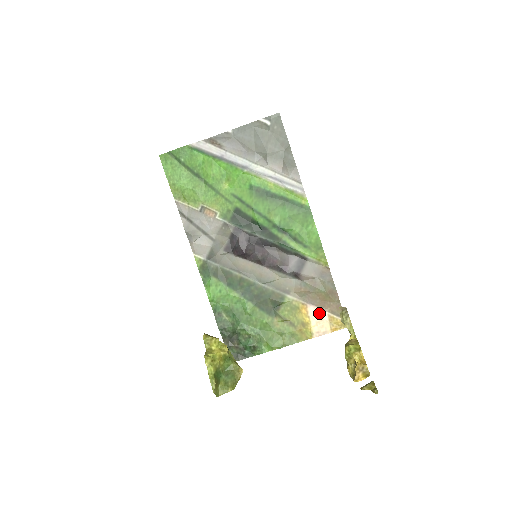
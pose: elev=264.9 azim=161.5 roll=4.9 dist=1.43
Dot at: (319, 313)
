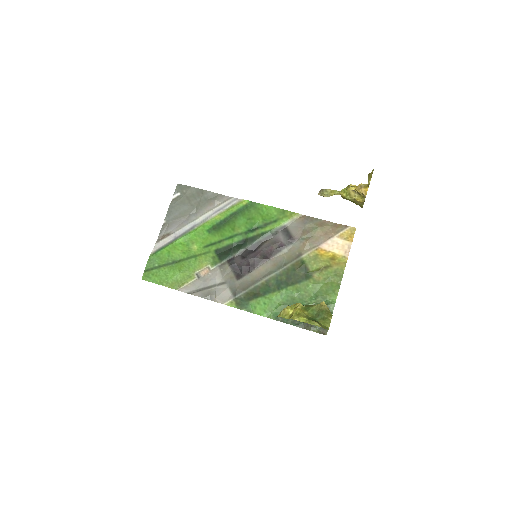
Dot at: (331, 242)
